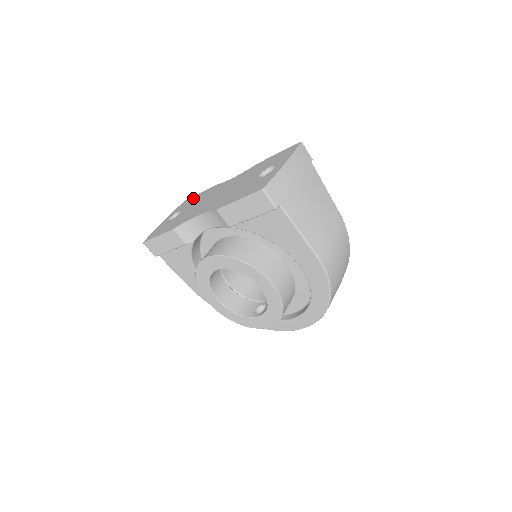
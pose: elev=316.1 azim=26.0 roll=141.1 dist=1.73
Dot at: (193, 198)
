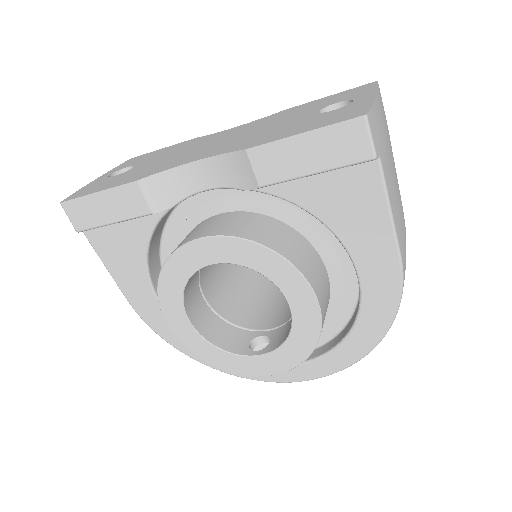
Dot at: (152, 153)
